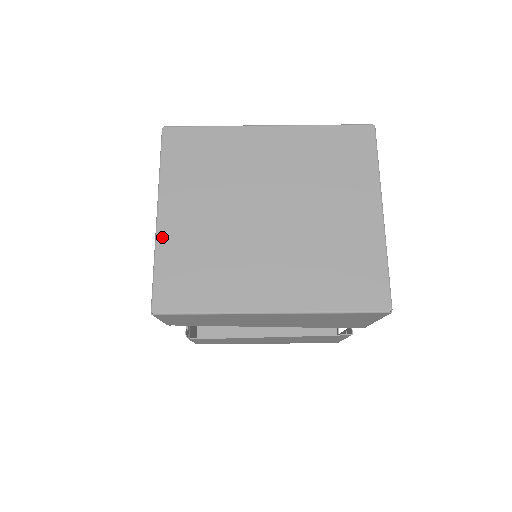
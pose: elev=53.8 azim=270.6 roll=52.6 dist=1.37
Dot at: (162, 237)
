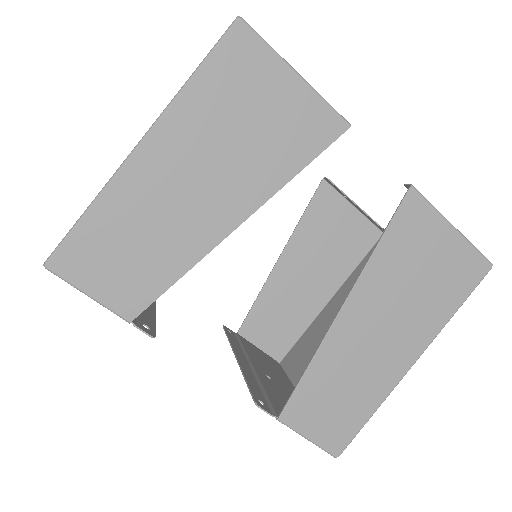
Dot at: occluded
